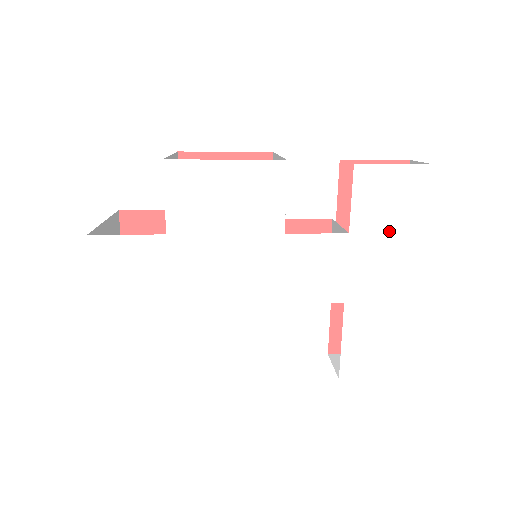
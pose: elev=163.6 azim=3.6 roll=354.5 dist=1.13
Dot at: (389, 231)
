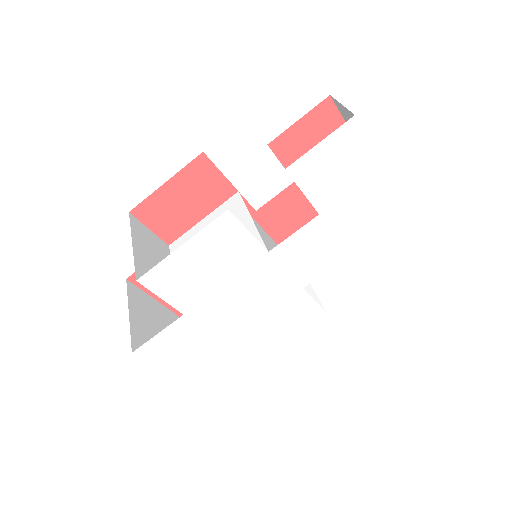
Dot at: (351, 188)
